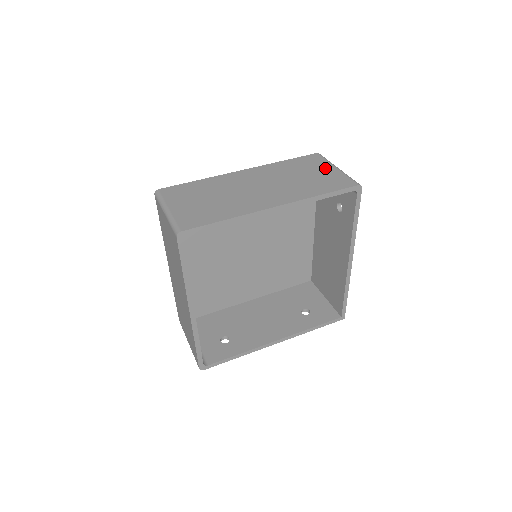
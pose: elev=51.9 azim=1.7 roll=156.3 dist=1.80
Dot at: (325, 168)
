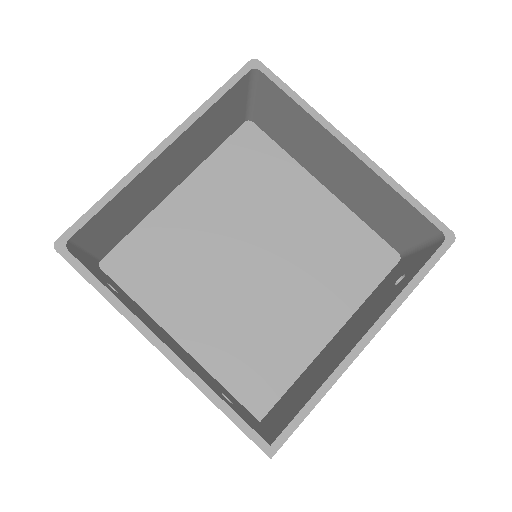
Dot at: occluded
